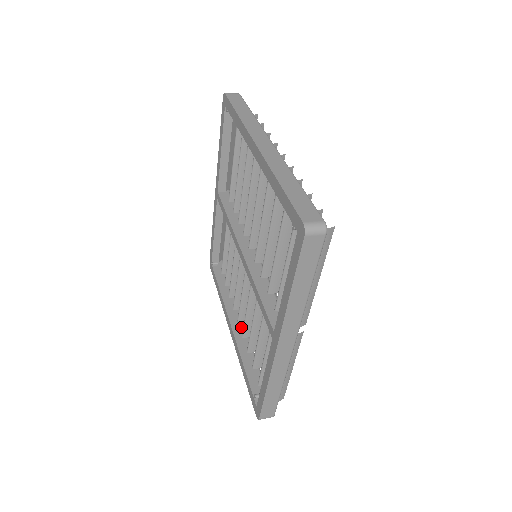
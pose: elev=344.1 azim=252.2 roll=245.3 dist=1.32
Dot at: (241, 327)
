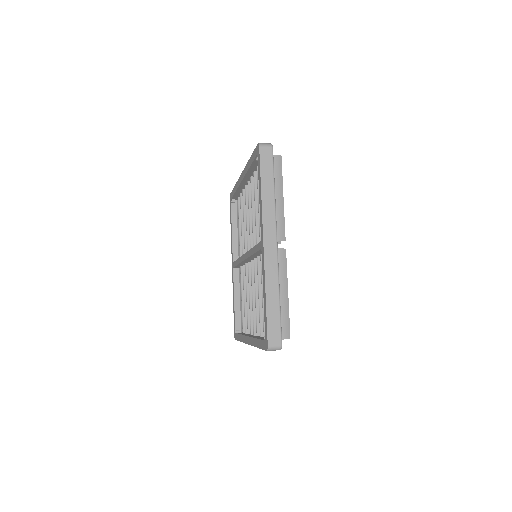
Dot at: occluded
